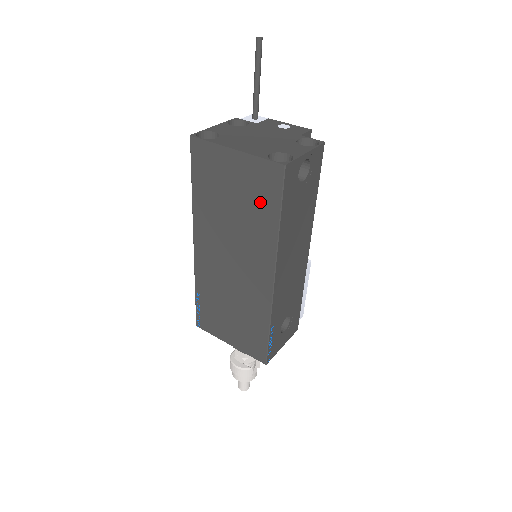
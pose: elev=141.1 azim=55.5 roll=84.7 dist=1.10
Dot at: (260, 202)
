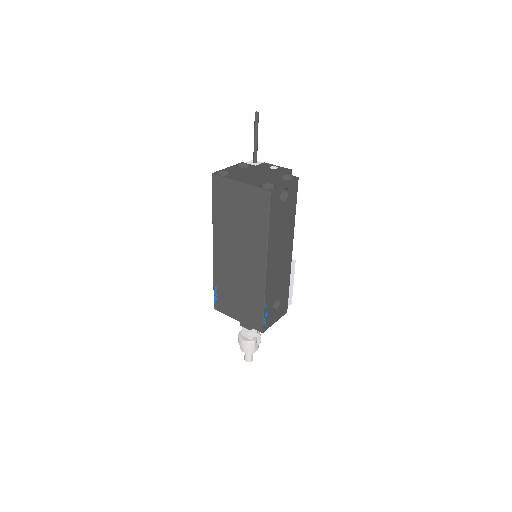
Dot at: (256, 215)
